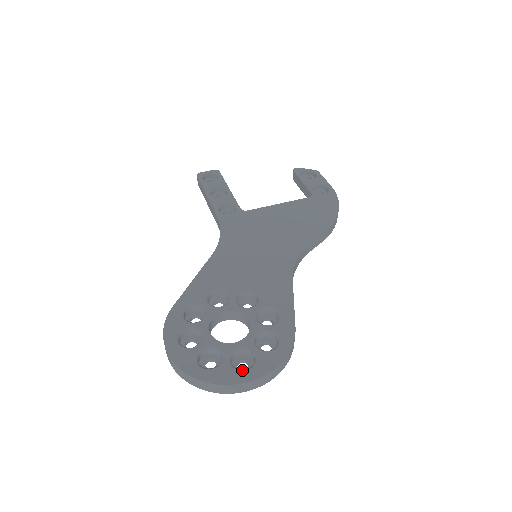
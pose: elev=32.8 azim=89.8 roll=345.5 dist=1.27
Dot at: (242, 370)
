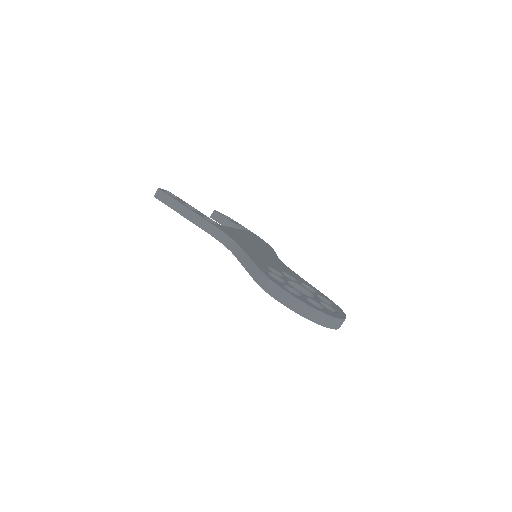
Dot at: (336, 313)
